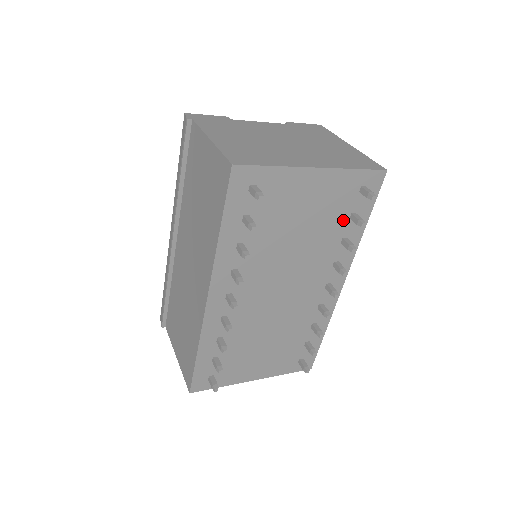
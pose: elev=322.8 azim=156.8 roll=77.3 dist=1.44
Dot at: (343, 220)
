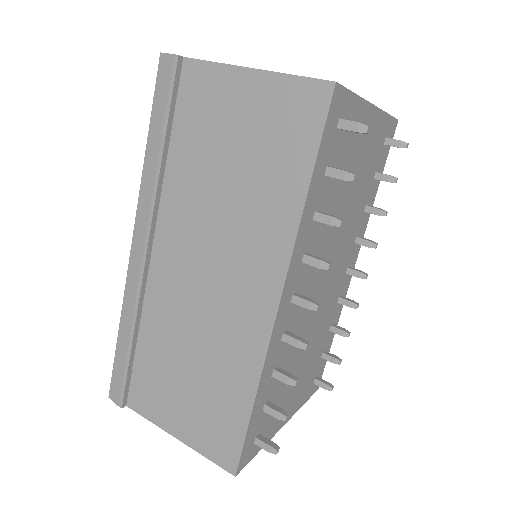
Dot at: (370, 181)
